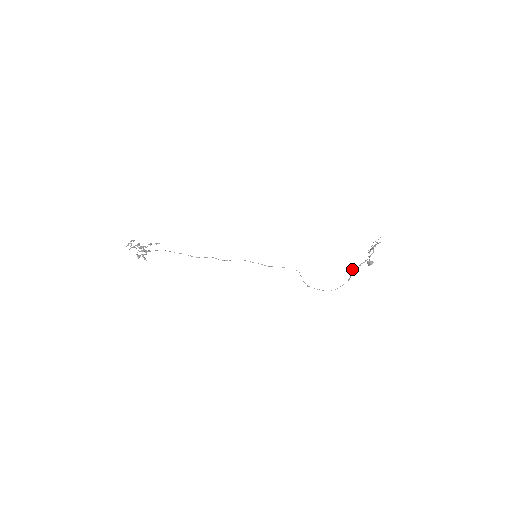
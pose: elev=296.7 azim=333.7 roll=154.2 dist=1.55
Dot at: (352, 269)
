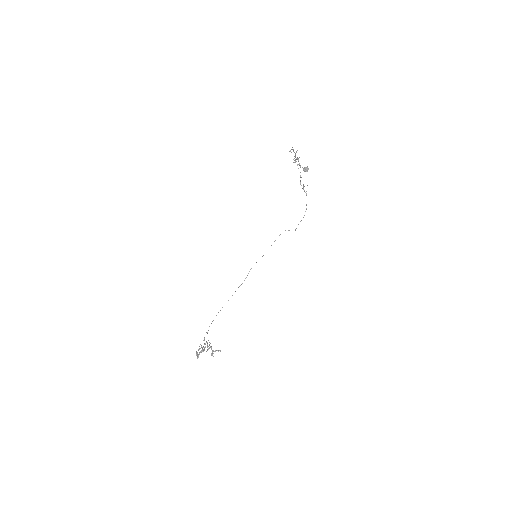
Dot at: (303, 187)
